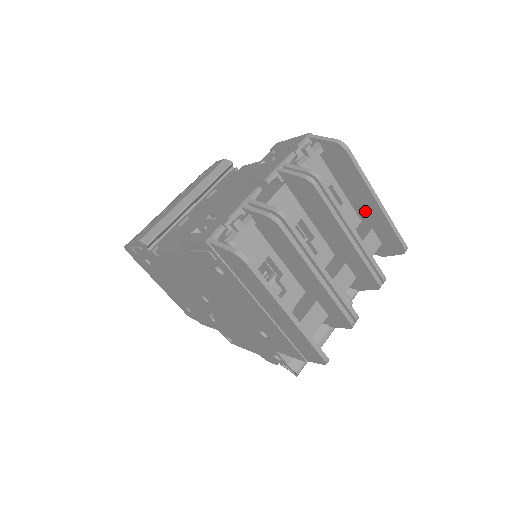
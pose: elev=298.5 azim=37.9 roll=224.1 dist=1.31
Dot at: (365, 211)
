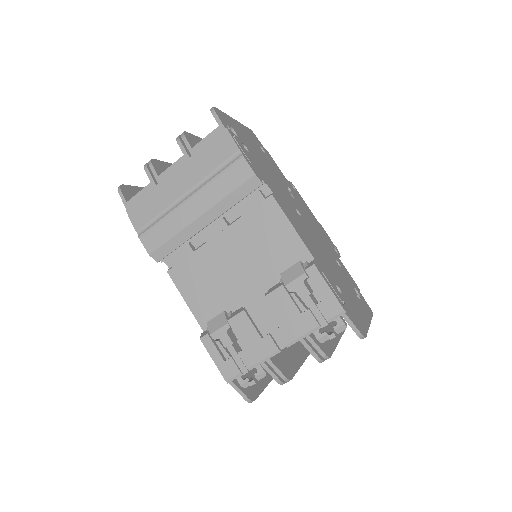
Dot at: occluded
